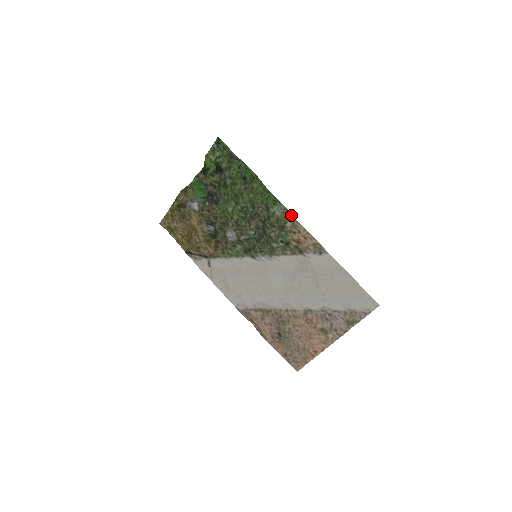
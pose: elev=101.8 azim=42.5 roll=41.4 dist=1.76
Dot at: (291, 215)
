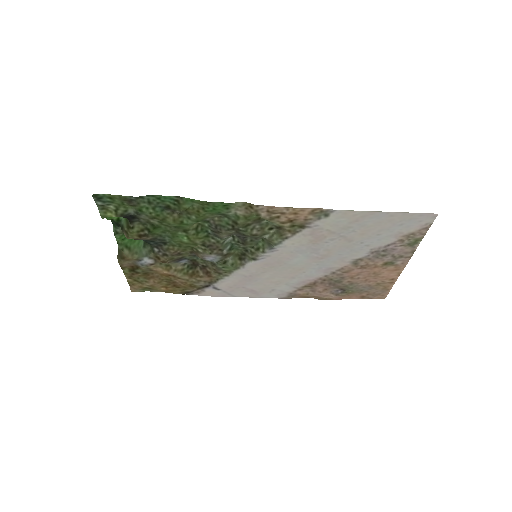
Dot at: (257, 206)
